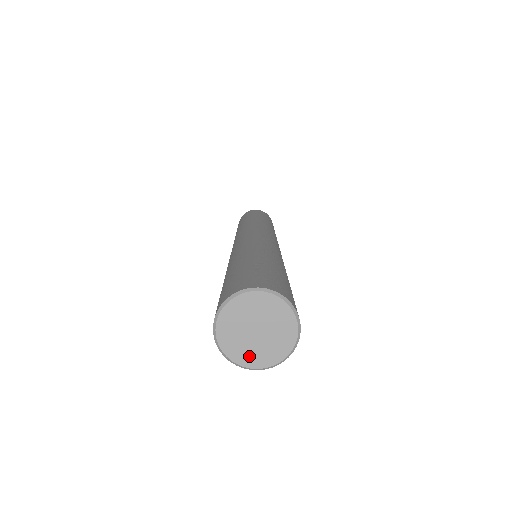
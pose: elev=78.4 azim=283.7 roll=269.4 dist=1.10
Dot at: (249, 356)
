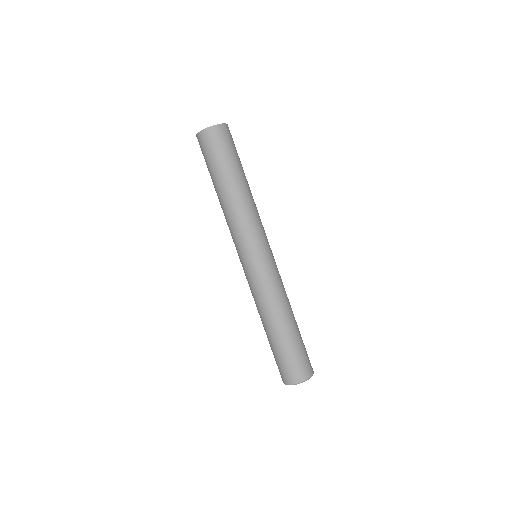
Dot at: occluded
